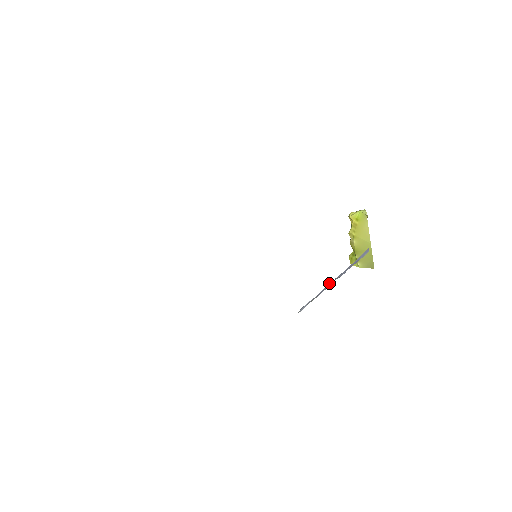
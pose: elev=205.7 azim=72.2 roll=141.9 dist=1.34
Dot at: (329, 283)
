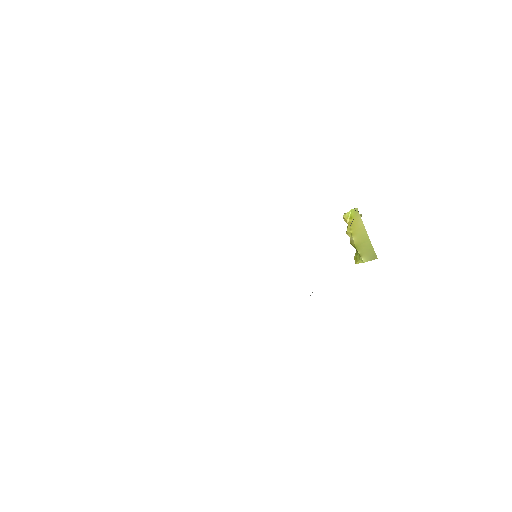
Dot at: occluded
